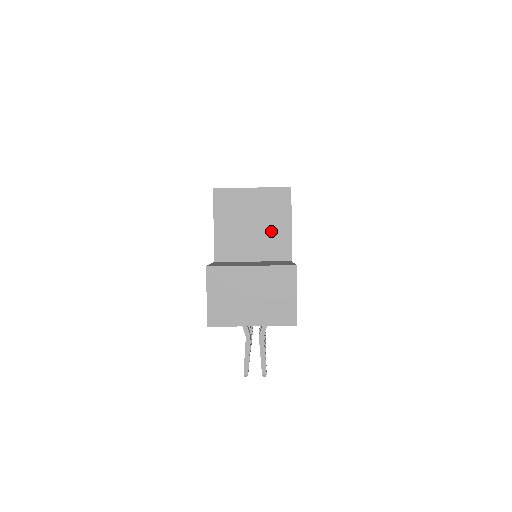
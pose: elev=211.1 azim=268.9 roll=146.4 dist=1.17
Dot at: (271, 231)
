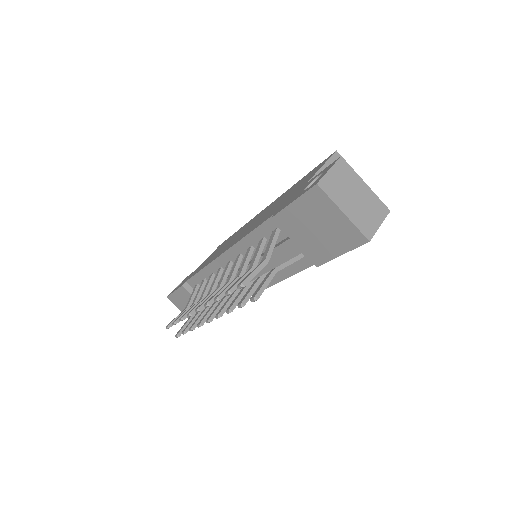
Dot at: occluded
